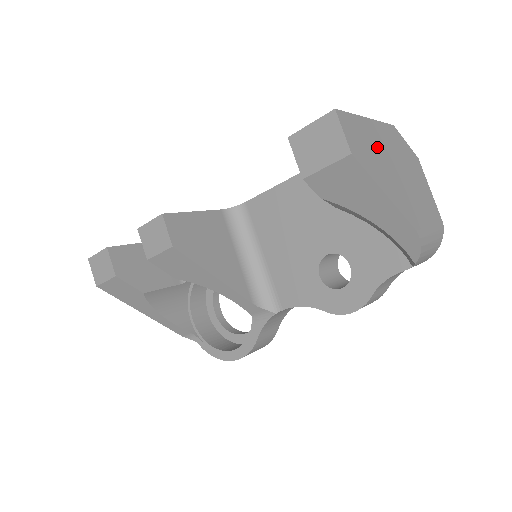
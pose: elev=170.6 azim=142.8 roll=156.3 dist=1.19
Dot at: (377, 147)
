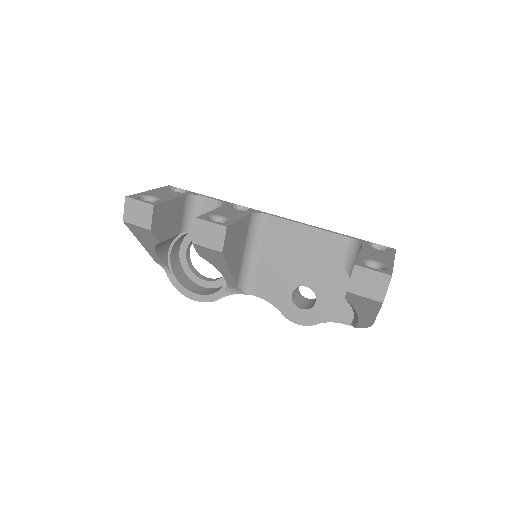
Dot at: occluded
